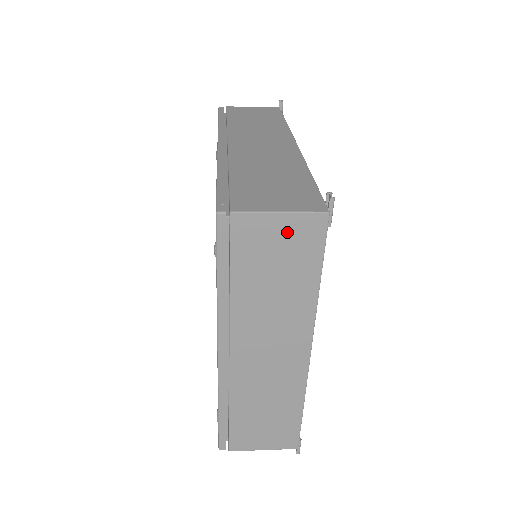
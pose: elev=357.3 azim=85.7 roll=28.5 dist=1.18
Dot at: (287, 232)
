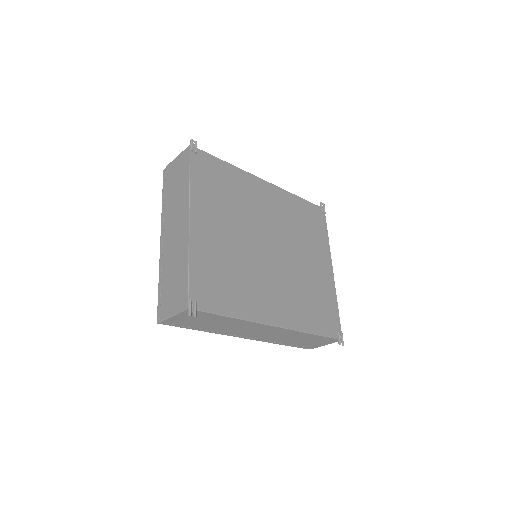
Dot at: (179, 162)
